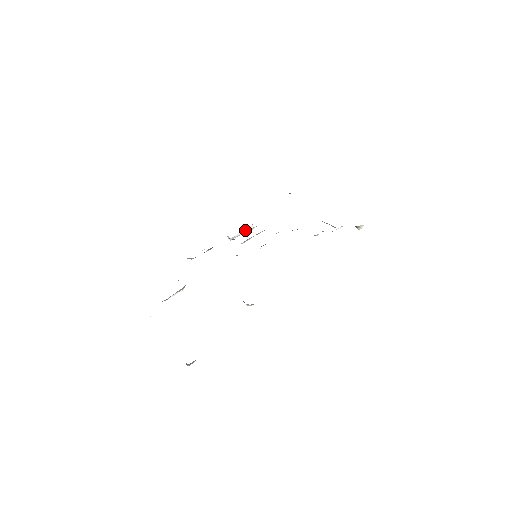
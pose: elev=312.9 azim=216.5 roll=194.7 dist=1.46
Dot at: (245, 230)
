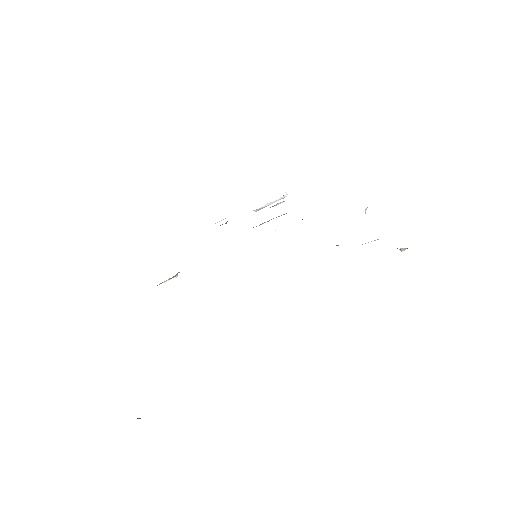
Dot at: (276, 200)
